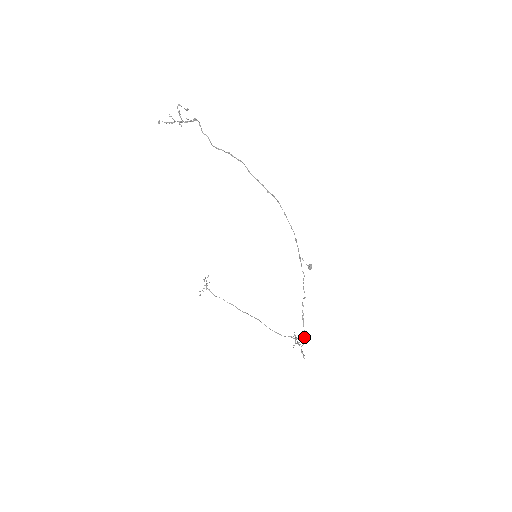
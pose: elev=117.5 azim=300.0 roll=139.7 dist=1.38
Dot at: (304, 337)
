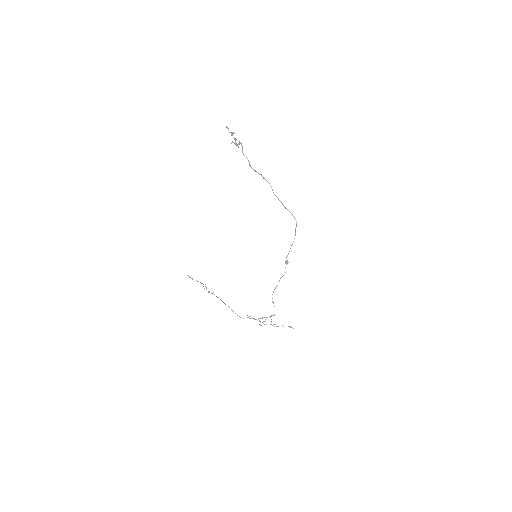
Dot at: (271, 316)
